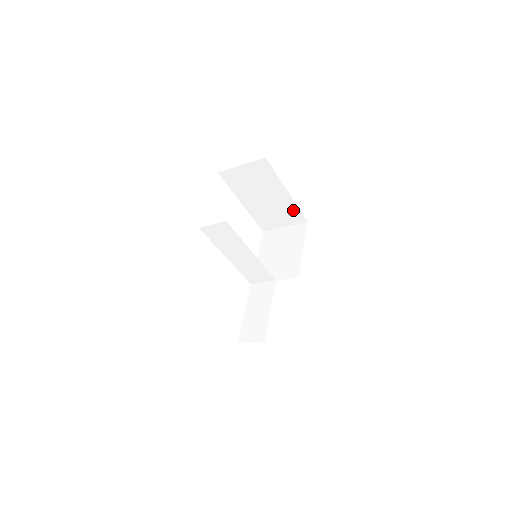
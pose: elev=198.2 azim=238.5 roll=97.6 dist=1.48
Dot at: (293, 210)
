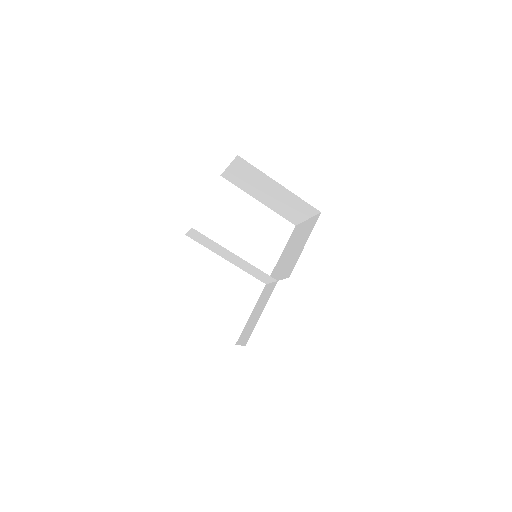
Dot at: (300, 202)
